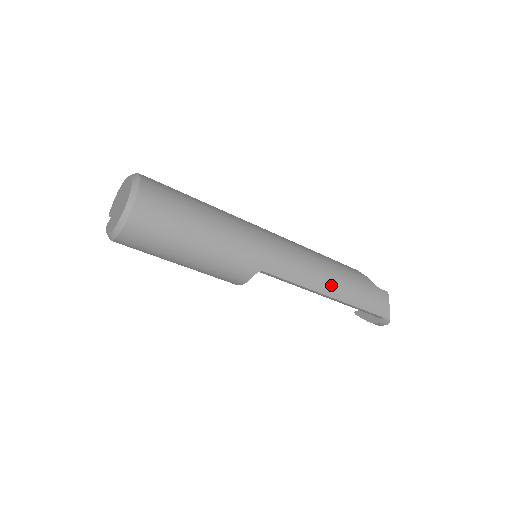
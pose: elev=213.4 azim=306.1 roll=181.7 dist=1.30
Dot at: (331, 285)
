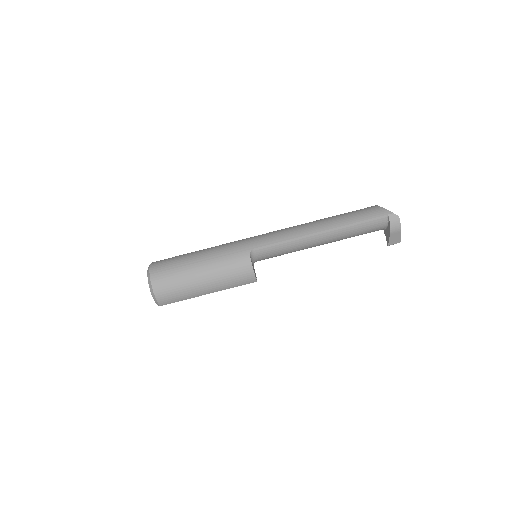
Dot at: (314, 226)
